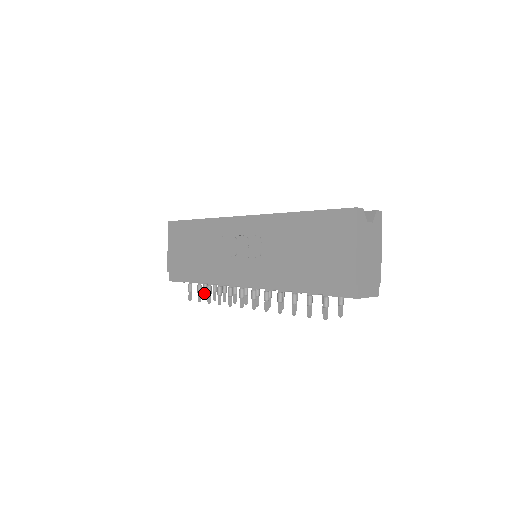
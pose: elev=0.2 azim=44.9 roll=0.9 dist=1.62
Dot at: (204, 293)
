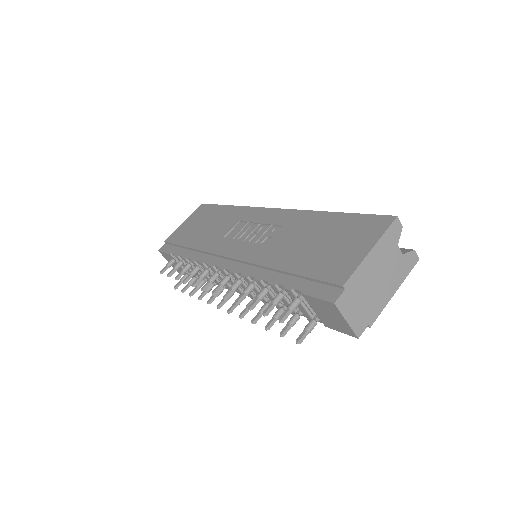
Dot at: (179, 282)
